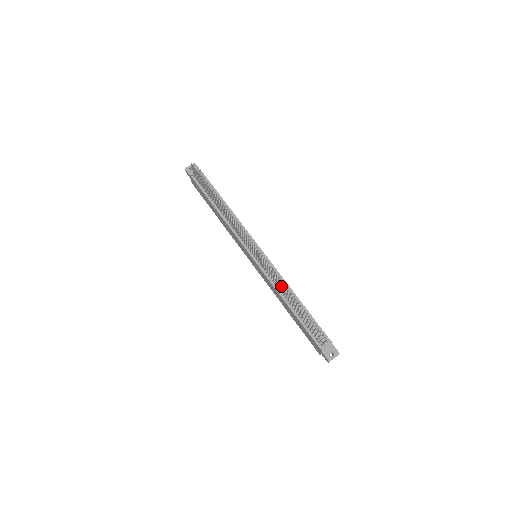
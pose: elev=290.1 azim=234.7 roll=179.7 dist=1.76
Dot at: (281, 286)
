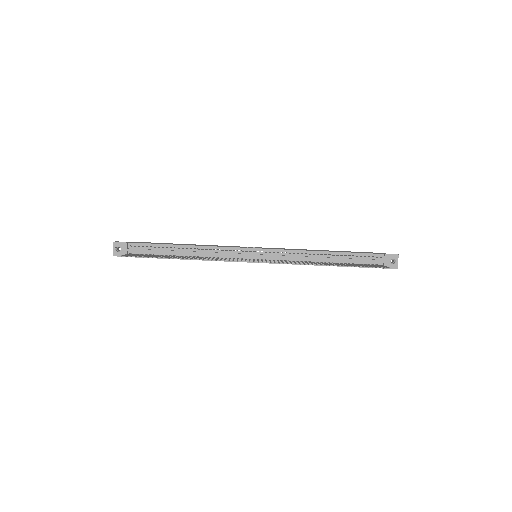
Dot at: (304, 258)
